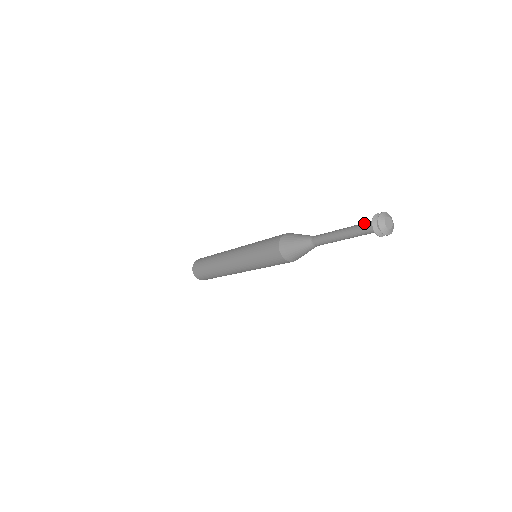
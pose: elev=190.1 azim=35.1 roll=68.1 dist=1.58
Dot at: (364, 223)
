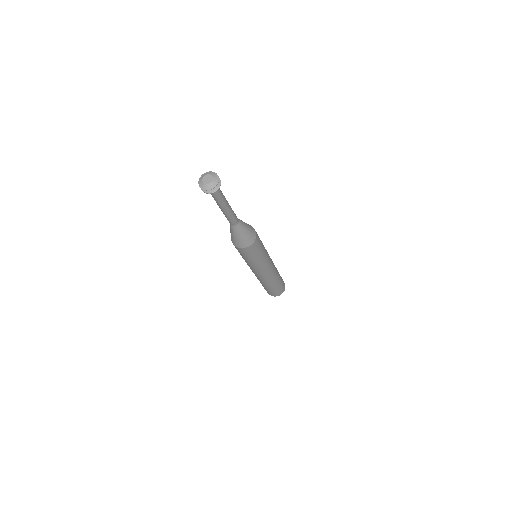
Dot at: occluded
